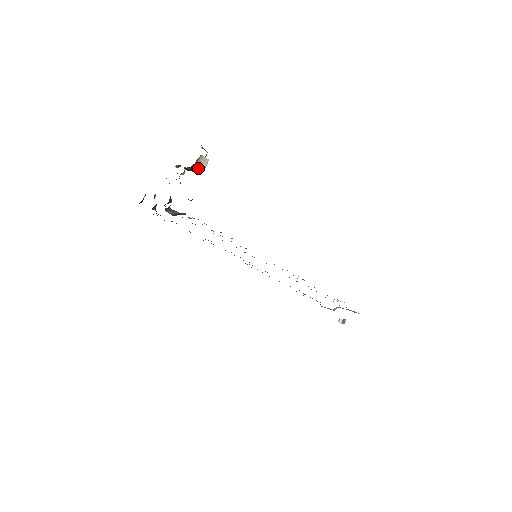
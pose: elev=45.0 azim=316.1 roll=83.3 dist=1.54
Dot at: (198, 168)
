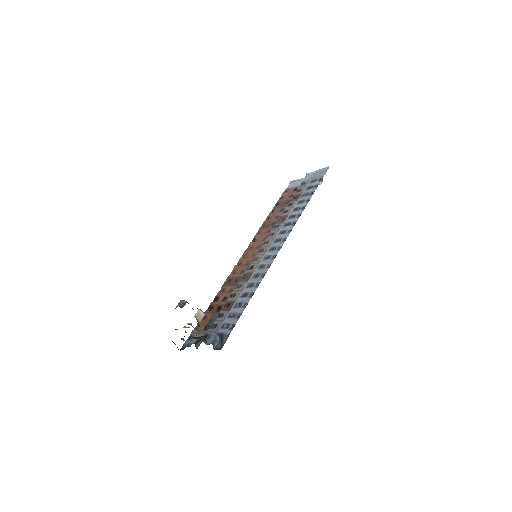
Dot at: occluded
